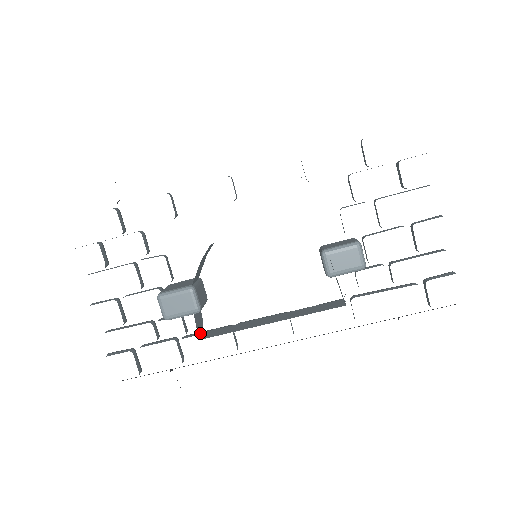
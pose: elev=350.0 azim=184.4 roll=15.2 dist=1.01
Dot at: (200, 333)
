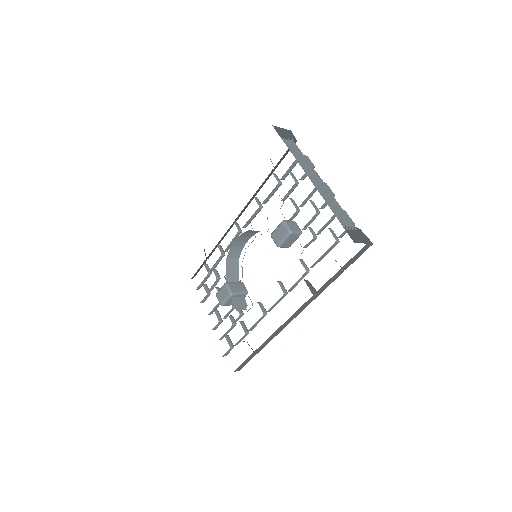
Dot at: (240, 309)
